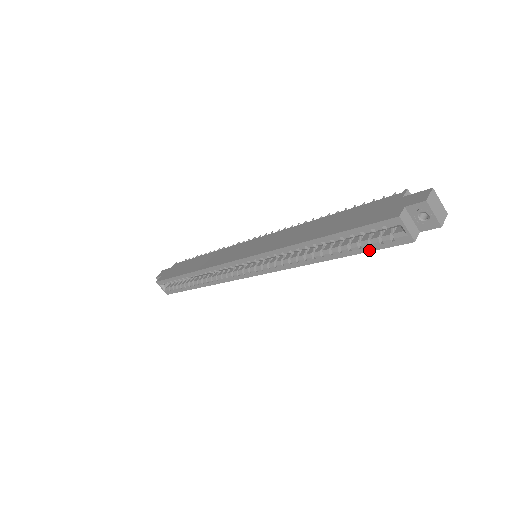
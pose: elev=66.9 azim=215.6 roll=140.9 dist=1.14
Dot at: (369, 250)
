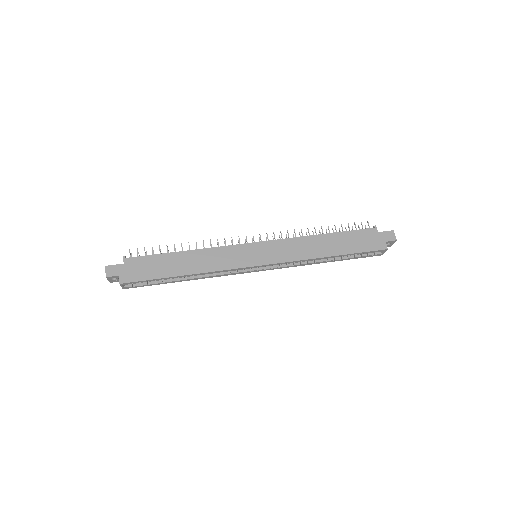
Dot at: (357, 258)
